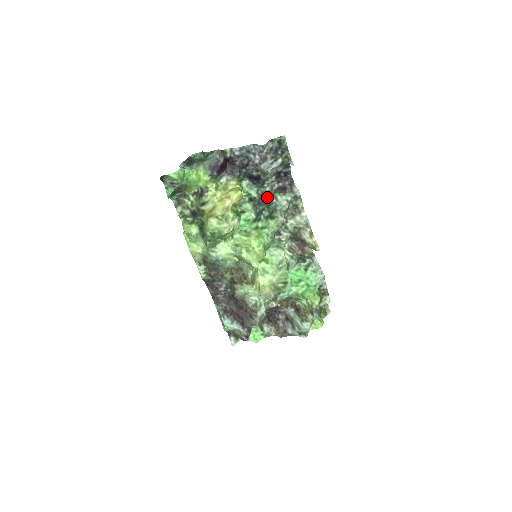
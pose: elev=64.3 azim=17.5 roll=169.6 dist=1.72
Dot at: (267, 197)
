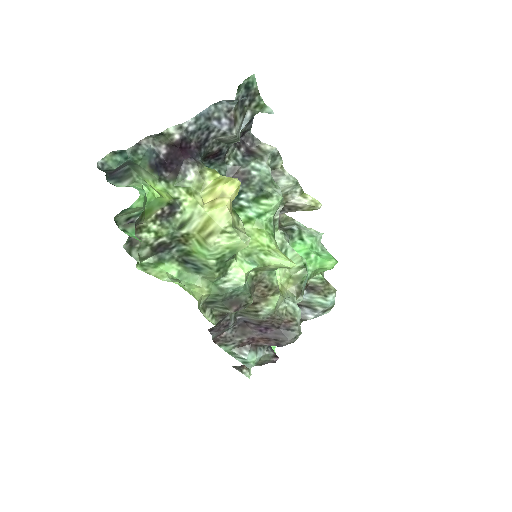
Dot at: (239, 174)
